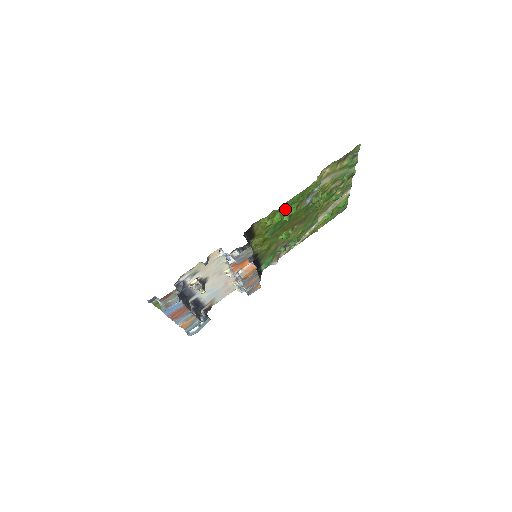
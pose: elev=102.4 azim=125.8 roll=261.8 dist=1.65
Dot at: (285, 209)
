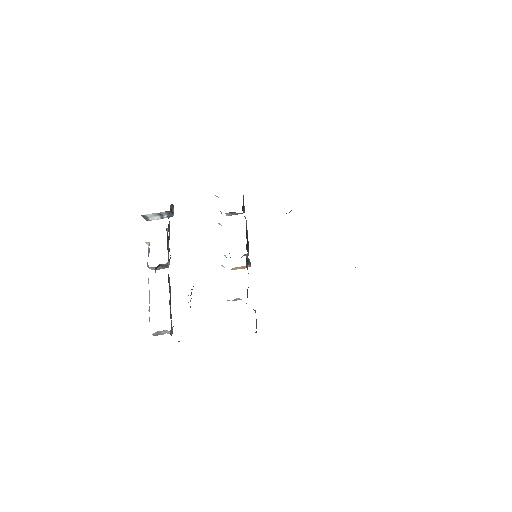
Dot at: occluded
